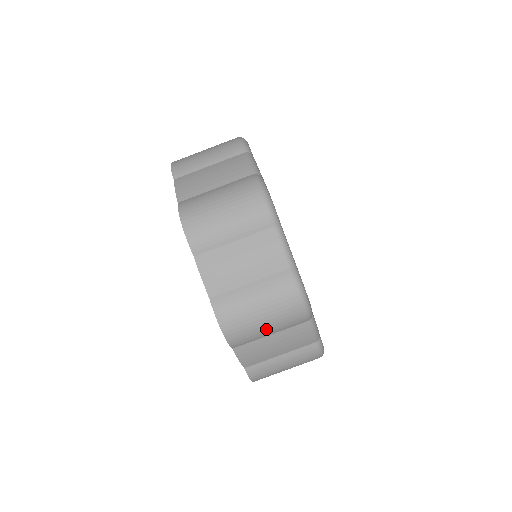
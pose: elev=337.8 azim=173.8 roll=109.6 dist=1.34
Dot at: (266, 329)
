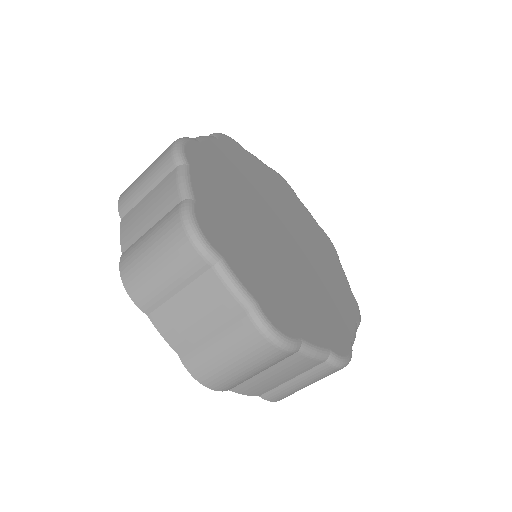
Dot at: (164, 279)
